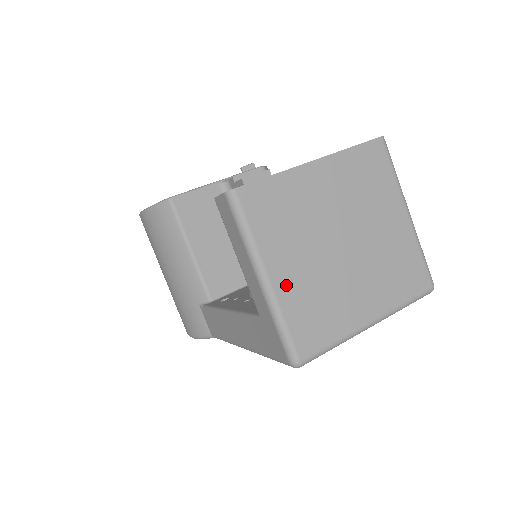
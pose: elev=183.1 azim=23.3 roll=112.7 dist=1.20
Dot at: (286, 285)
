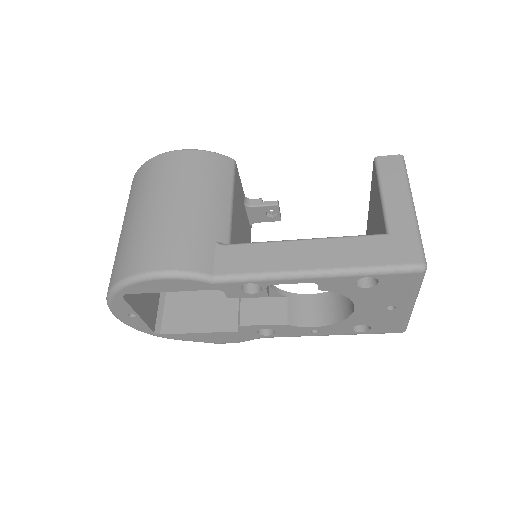
Dot at: occluded
